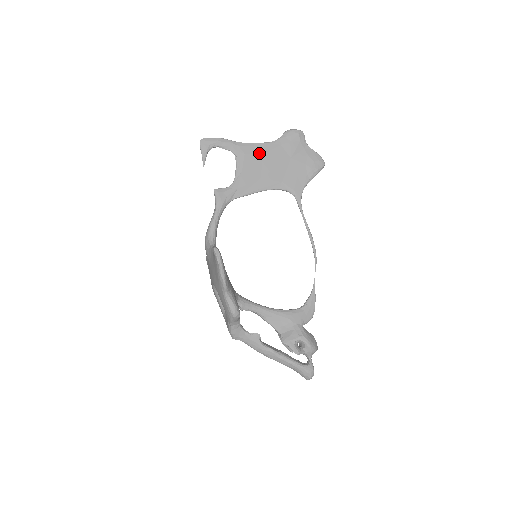
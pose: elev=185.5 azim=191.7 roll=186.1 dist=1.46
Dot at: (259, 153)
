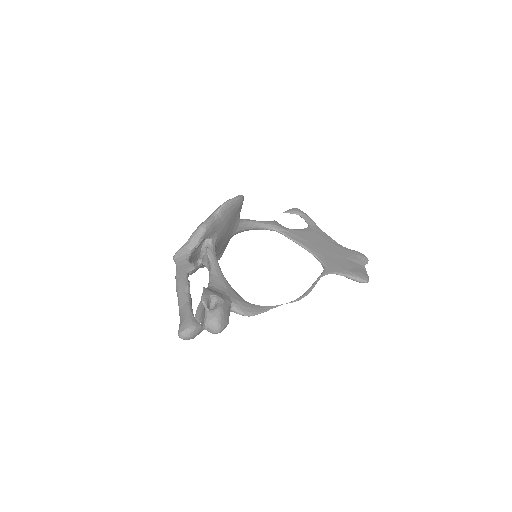
Dot at: (325, 239)
